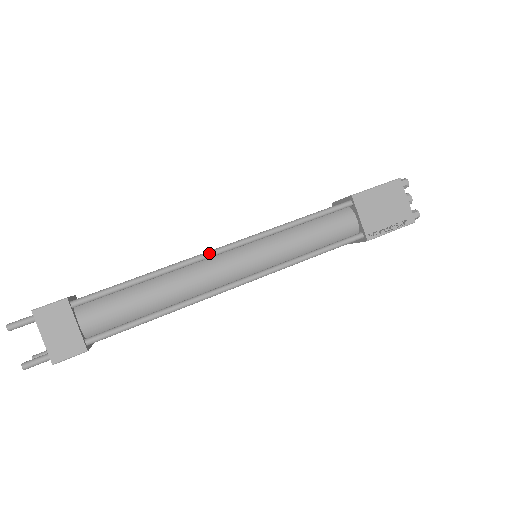
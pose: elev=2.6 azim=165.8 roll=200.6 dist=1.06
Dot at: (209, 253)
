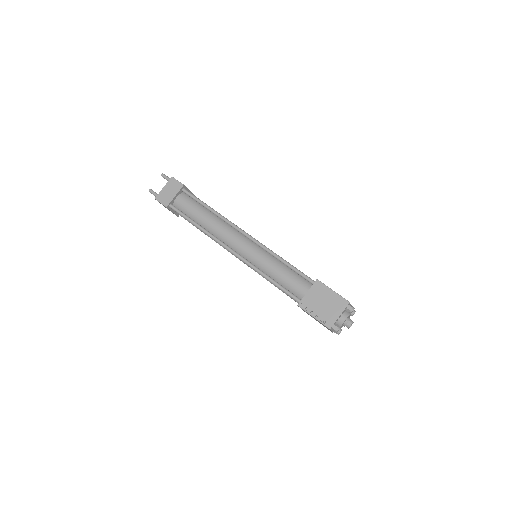
Dot at: (238, 228)
